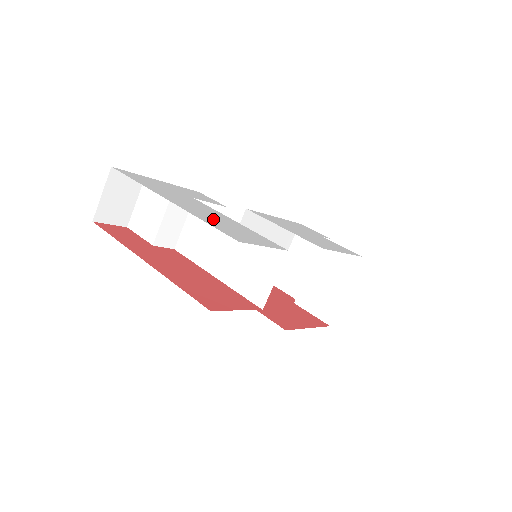
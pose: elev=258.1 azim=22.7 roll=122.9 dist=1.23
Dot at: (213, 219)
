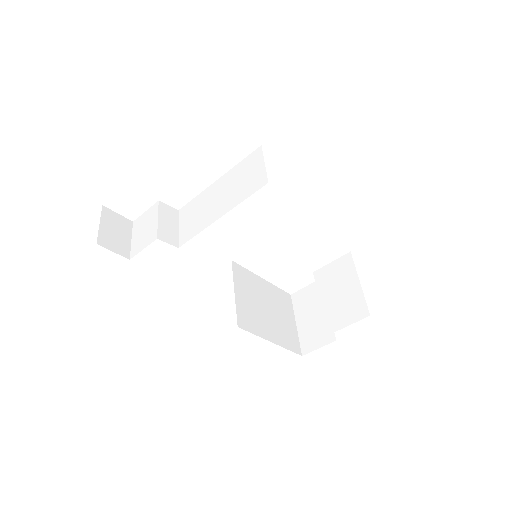
Dot at: occluded
